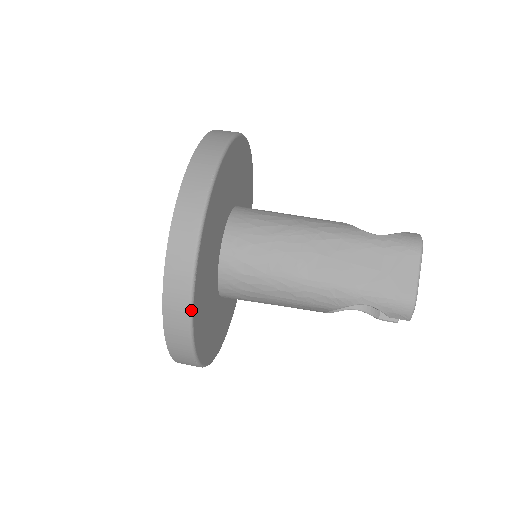
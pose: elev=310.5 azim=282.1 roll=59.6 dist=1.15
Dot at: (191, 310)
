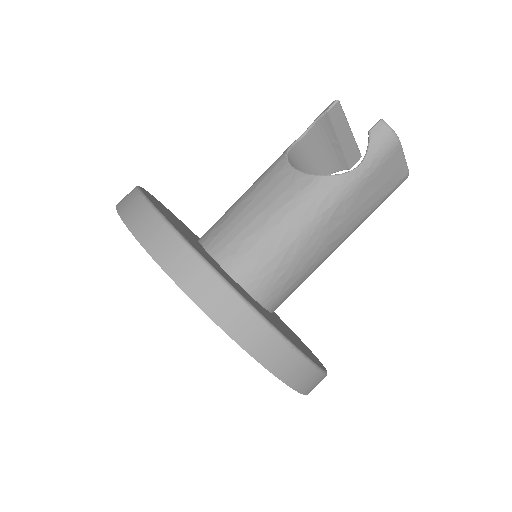
Dot at: occluded
